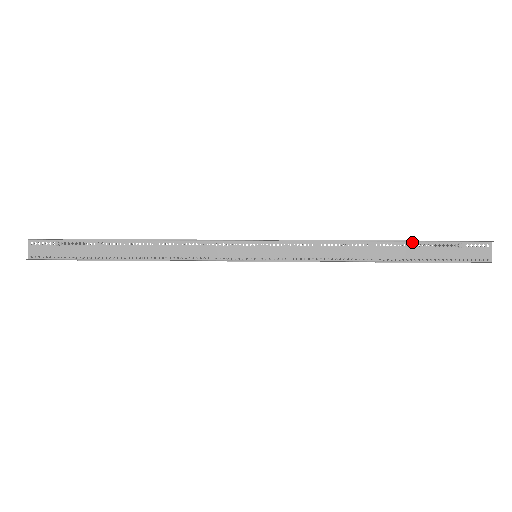
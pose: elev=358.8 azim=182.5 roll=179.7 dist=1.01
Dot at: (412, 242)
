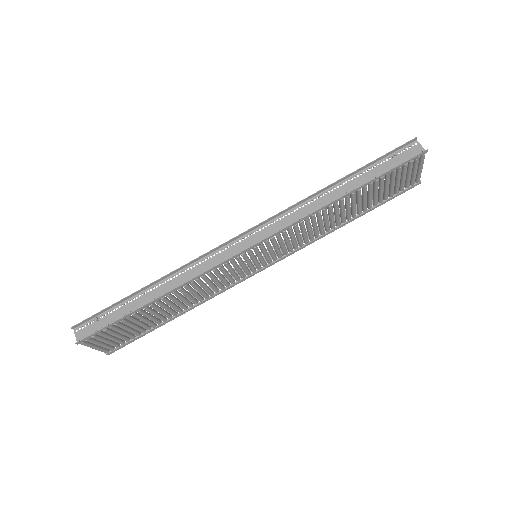
Dot at: (360, 172)
